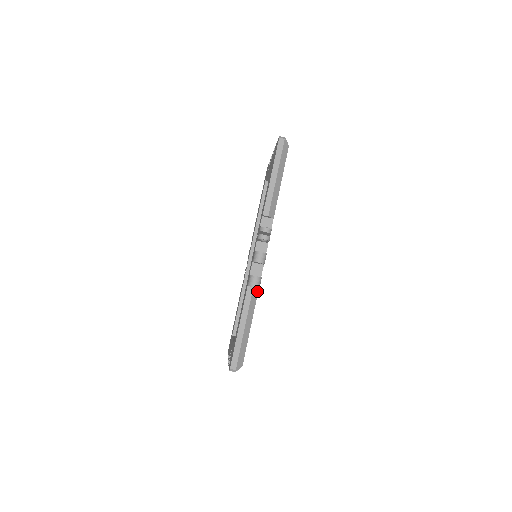
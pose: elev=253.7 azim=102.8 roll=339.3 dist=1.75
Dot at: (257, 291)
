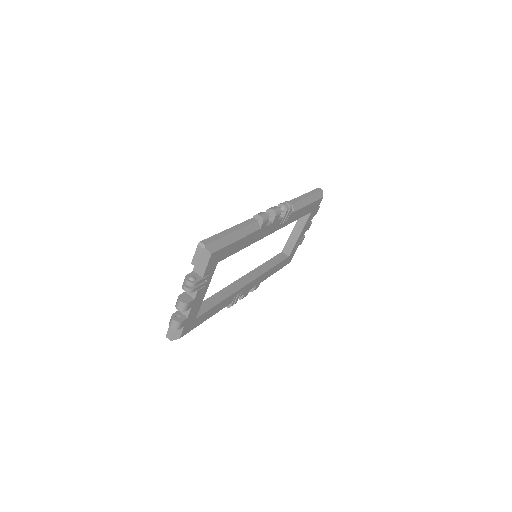
Dot at: (258, 228)
